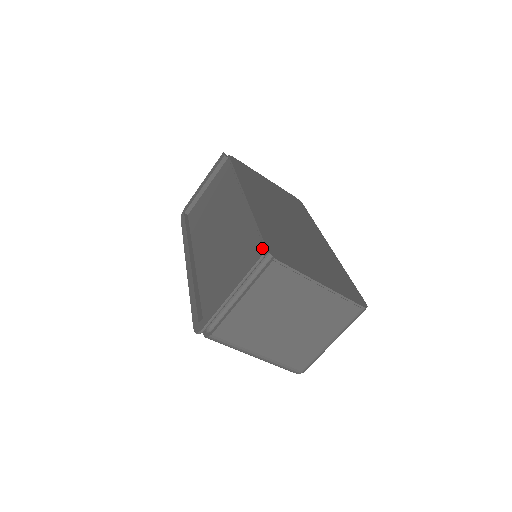
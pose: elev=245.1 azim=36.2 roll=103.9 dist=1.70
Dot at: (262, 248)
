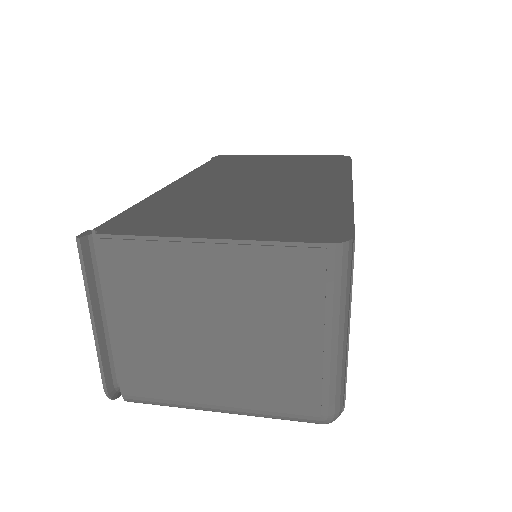
Dot at: occluded
